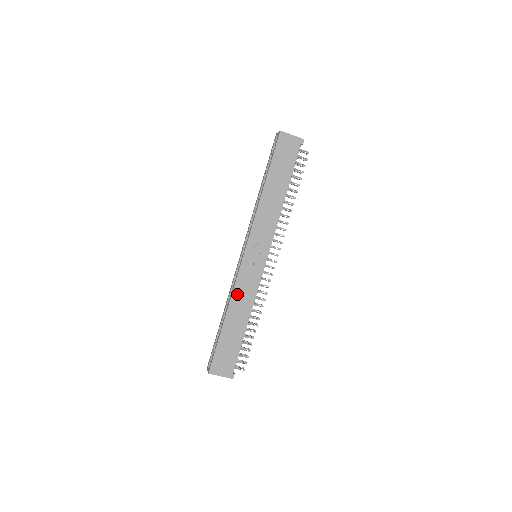
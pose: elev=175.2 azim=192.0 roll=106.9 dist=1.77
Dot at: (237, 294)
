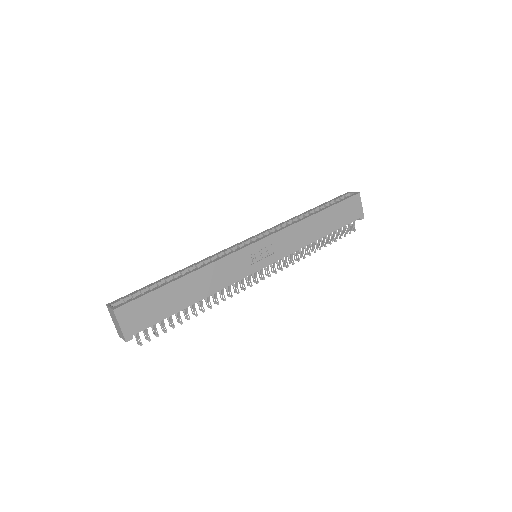
Dot at: (217, 267)
